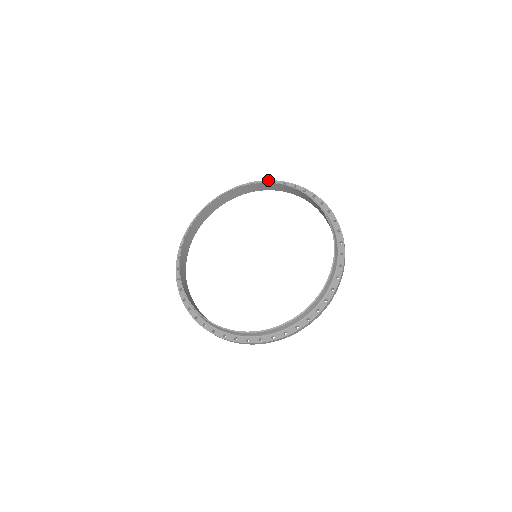
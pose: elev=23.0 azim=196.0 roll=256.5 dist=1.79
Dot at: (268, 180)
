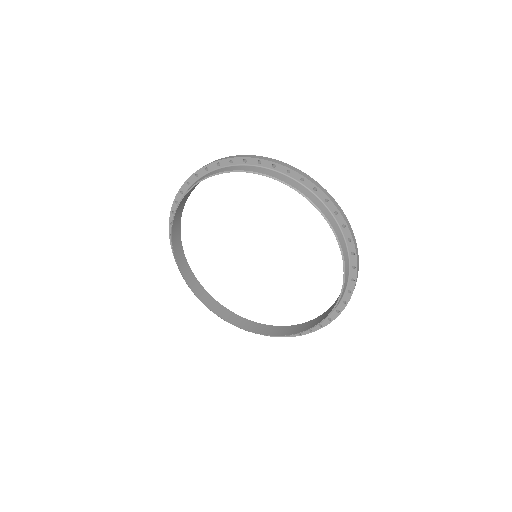
Dot at: (189, 177)
